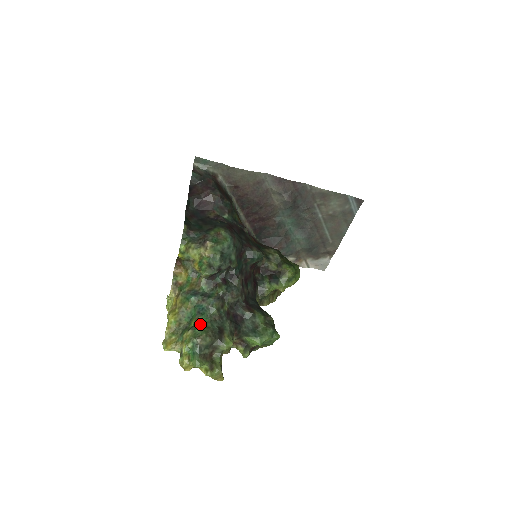
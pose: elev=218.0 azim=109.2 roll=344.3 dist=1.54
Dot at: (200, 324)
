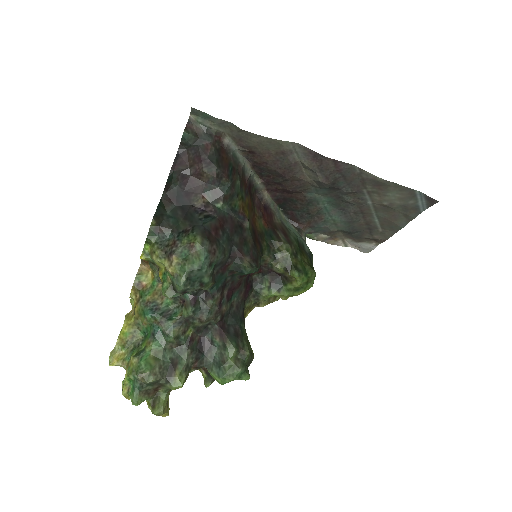
Dot at: (149, 353)
